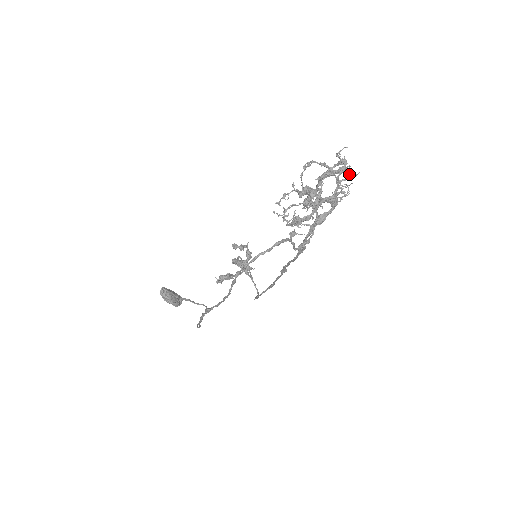
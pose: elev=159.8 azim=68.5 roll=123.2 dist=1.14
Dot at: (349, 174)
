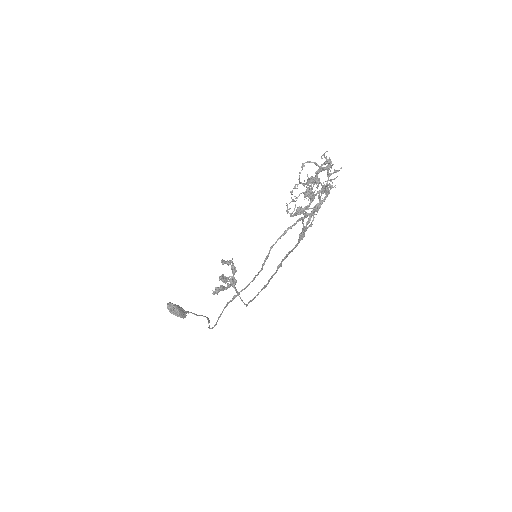
Dot at: occluded
